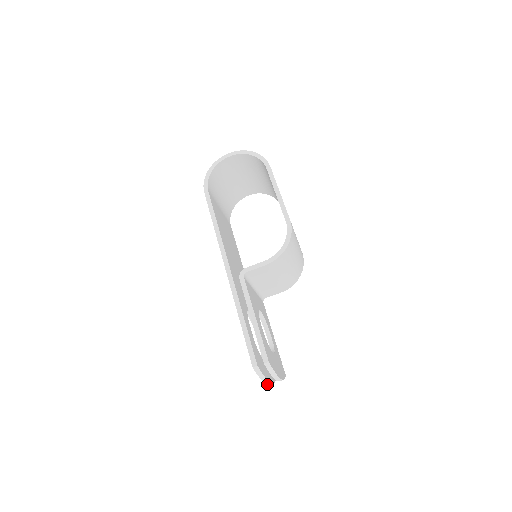
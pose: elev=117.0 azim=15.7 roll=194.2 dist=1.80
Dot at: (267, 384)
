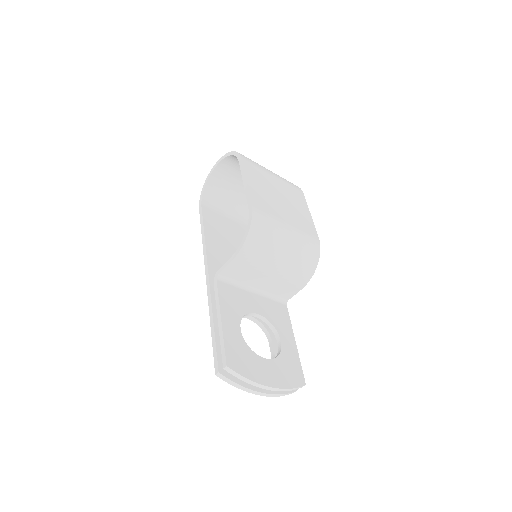
Dot at: (263, 395)
